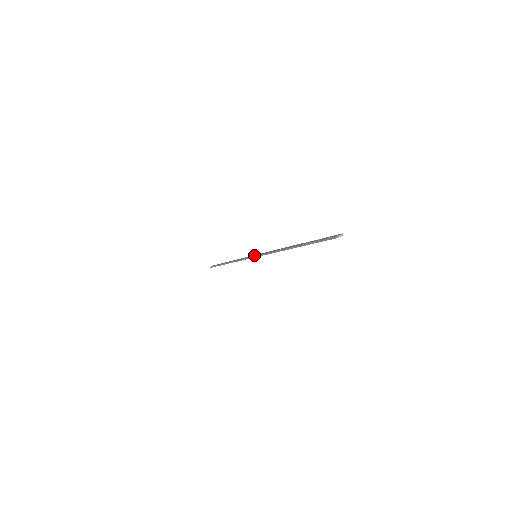
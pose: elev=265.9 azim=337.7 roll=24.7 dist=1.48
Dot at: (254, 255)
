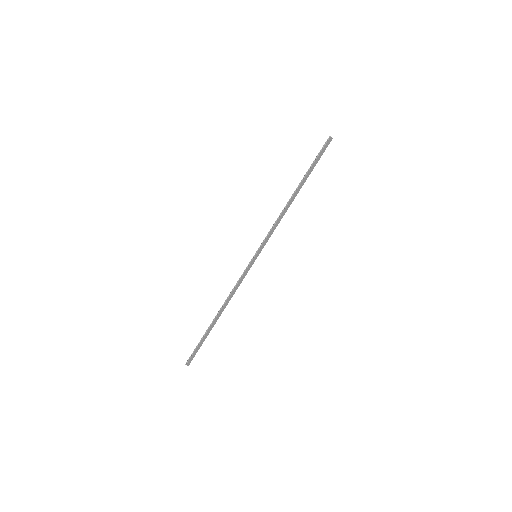
Dot at: (253, 259)
